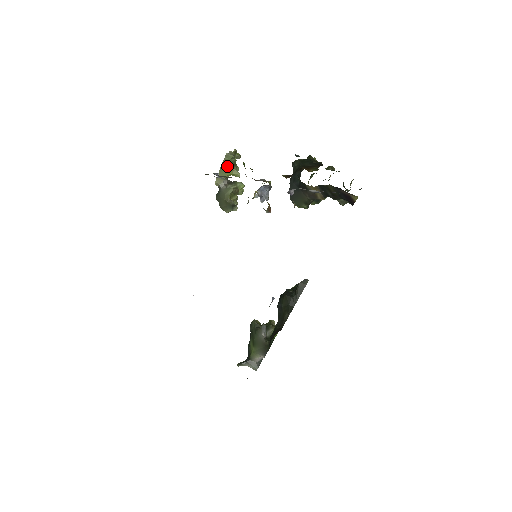
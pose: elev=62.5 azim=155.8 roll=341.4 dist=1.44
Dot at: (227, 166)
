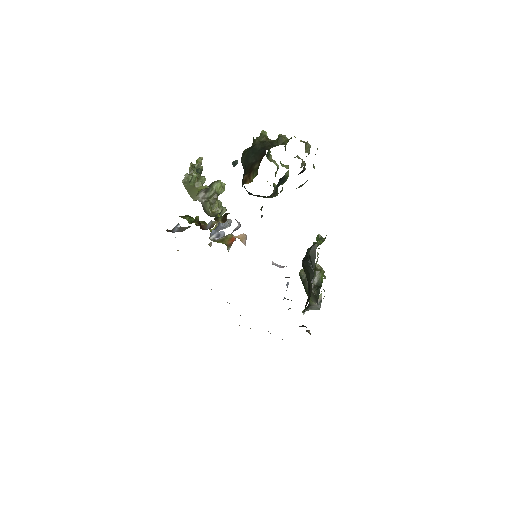
Dot at: (191, 188)
